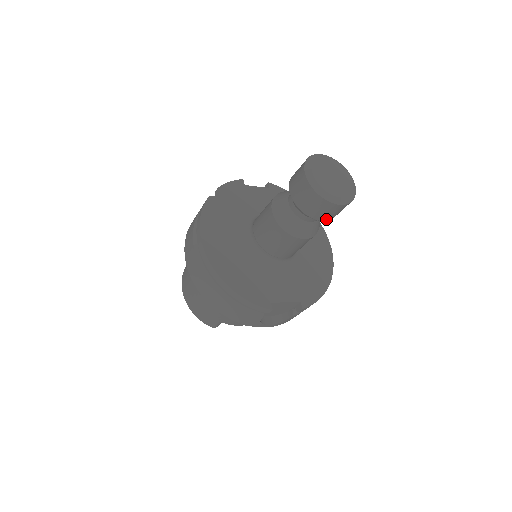
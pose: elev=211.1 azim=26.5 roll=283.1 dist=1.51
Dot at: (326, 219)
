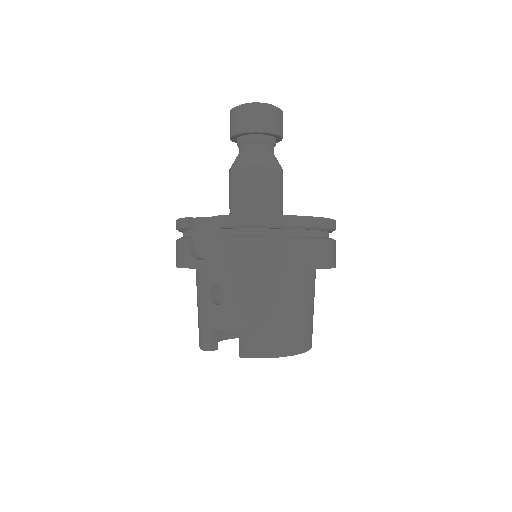
Dot at: (242, 130)
